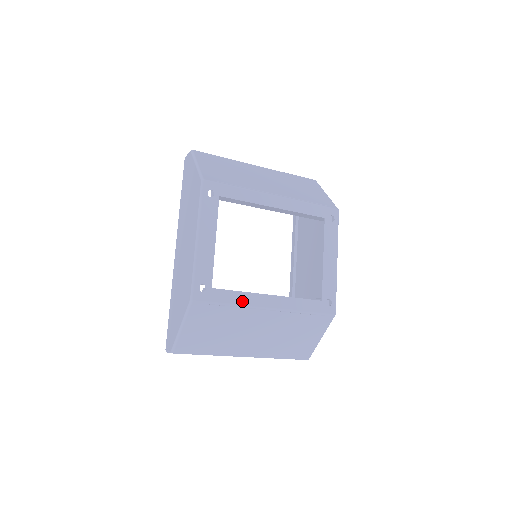
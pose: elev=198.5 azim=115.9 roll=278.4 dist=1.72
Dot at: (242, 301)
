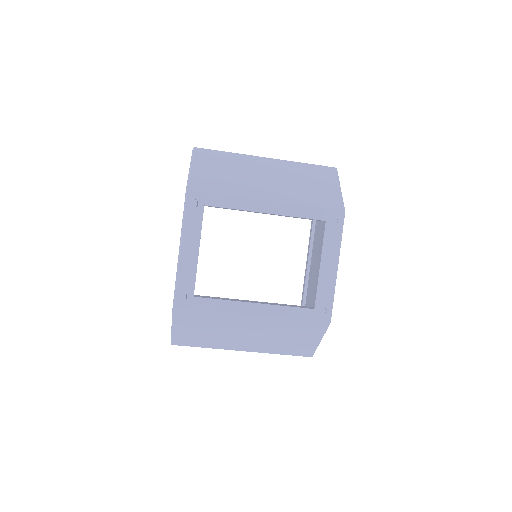
Dot at: (225, 309)
